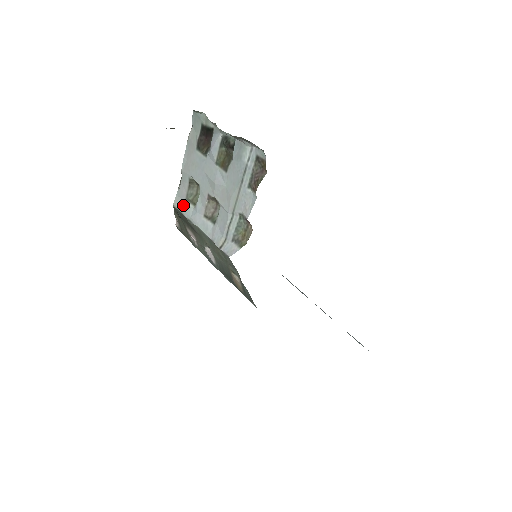
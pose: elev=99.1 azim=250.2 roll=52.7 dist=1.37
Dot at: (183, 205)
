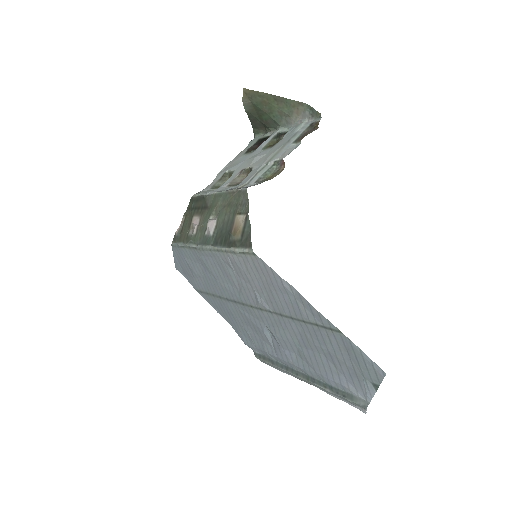
Dot at: (205, 191)
